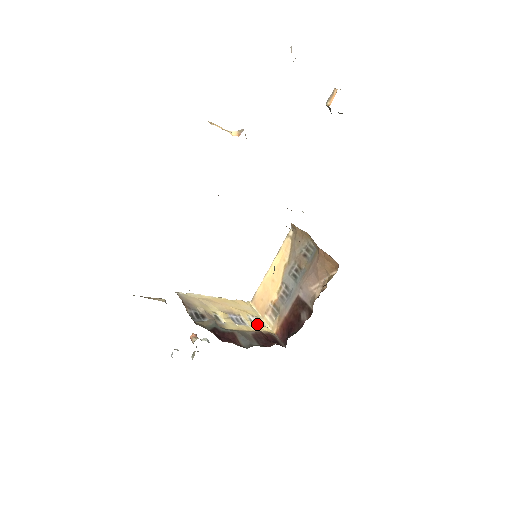
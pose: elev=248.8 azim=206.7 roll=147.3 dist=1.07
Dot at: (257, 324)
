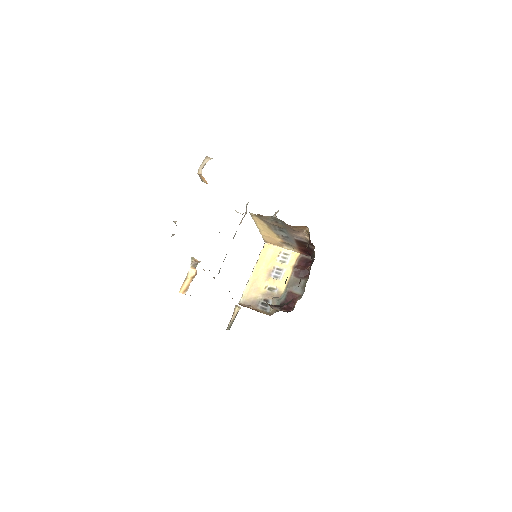
Dot at: (286, 259)
